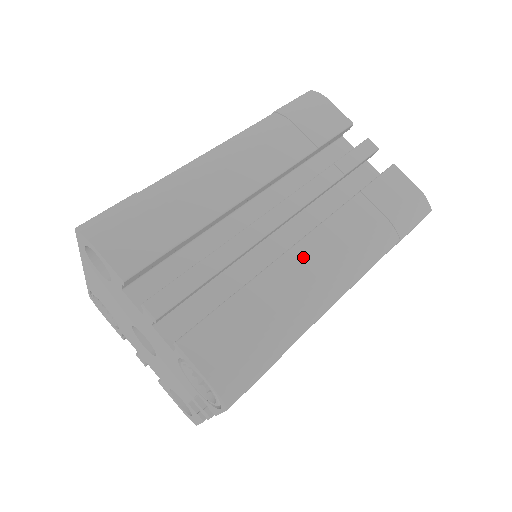
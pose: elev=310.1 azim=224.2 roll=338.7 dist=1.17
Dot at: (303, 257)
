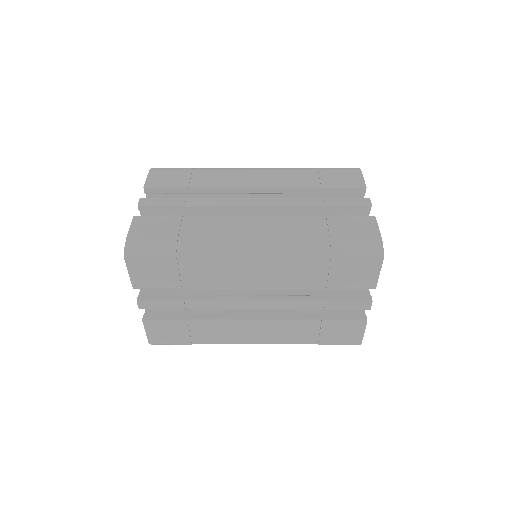
Dot at: (243, 223)
